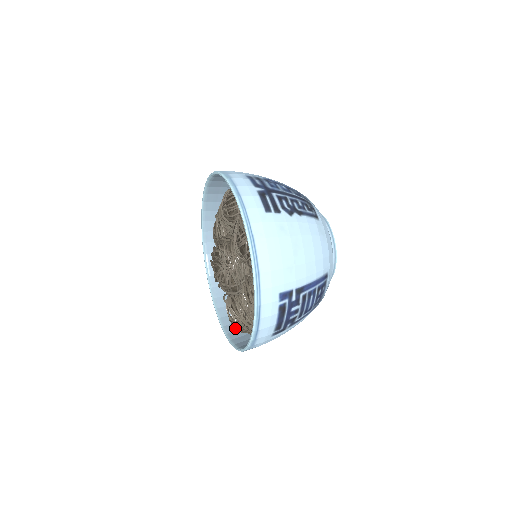
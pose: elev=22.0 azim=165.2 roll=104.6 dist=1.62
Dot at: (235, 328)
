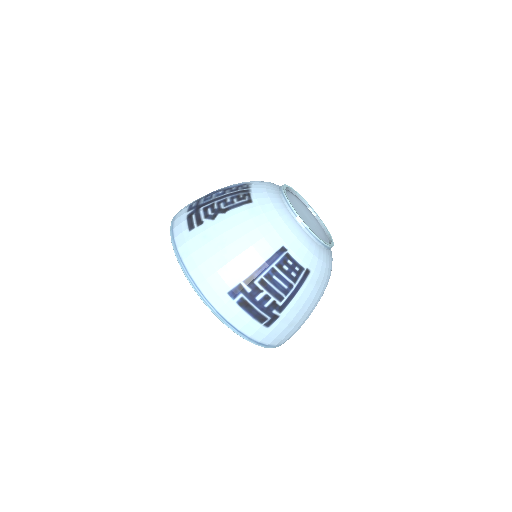
Dot at: occluded
